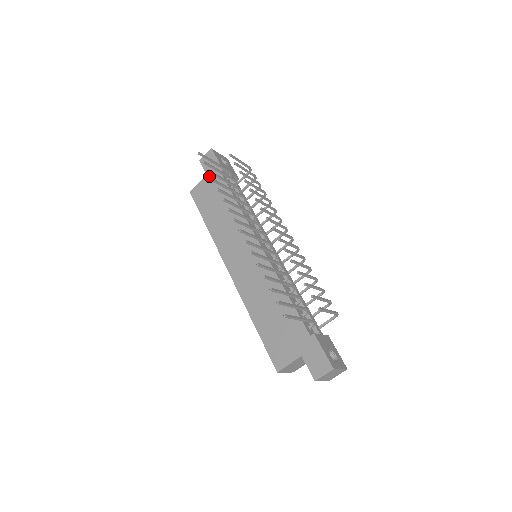
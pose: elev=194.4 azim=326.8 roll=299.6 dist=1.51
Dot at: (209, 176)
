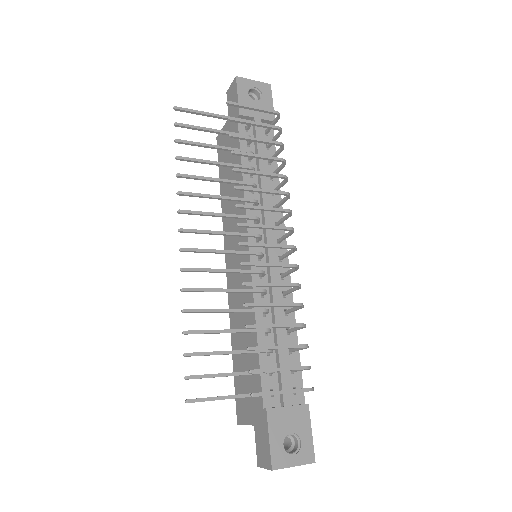
Dot at: (229, 121)
